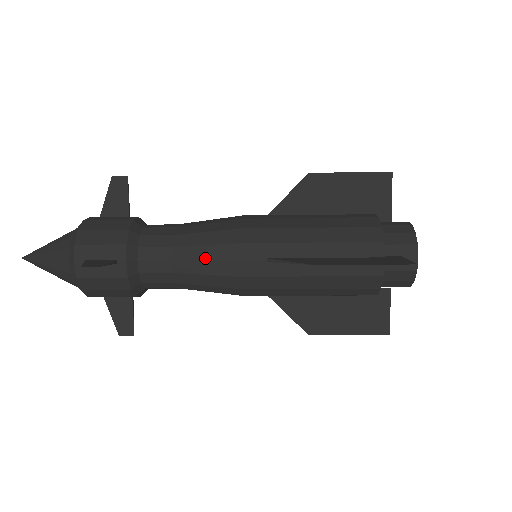
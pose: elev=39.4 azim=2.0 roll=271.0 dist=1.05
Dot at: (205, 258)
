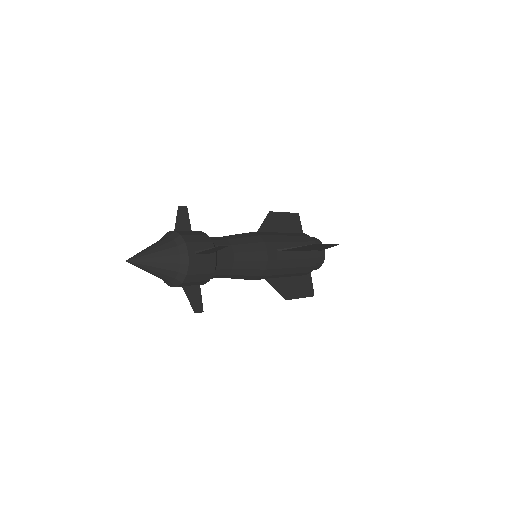
Dot at: (250, 250)
